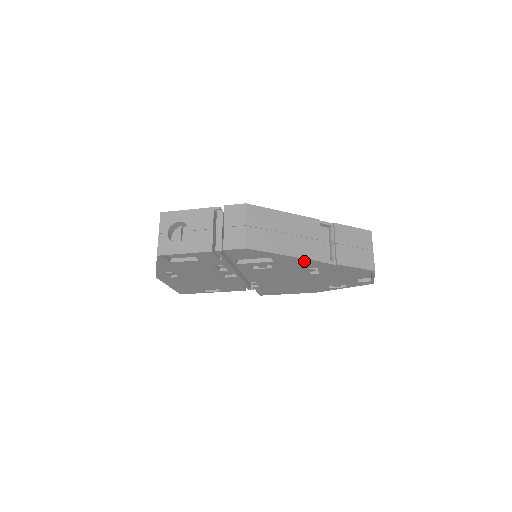
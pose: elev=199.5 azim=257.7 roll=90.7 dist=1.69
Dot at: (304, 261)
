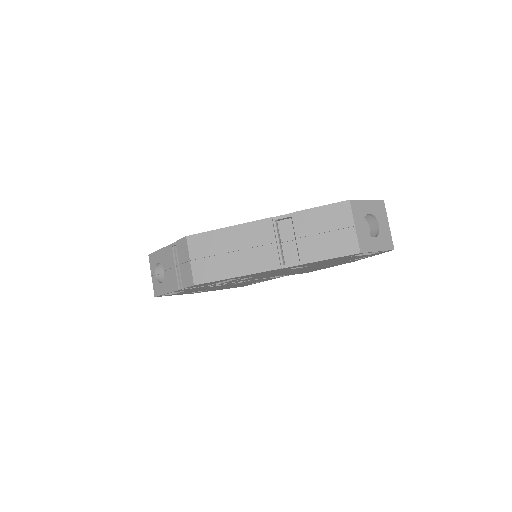
Dot at: (266, 272)
